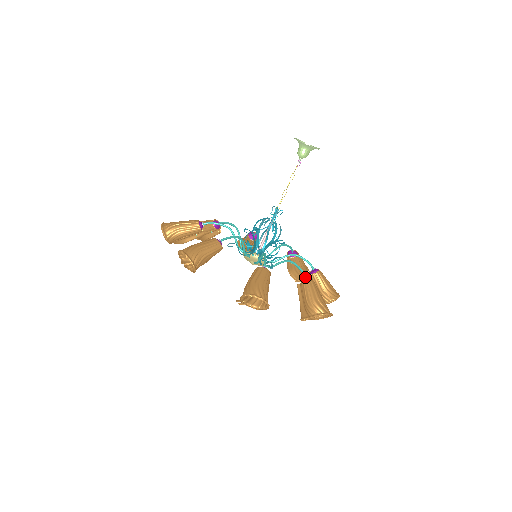
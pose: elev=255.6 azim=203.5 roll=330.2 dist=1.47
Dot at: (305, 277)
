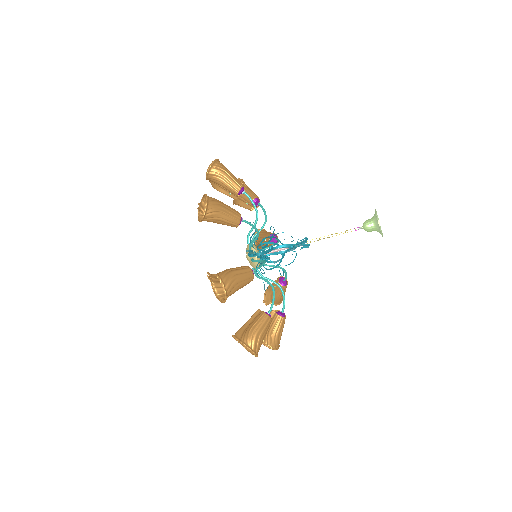
Dot at: (283, 310)
